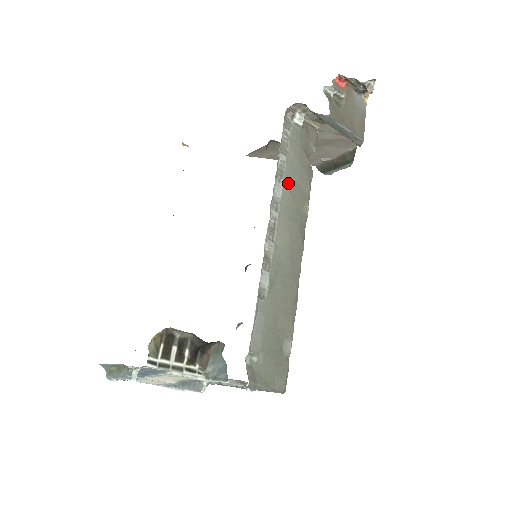
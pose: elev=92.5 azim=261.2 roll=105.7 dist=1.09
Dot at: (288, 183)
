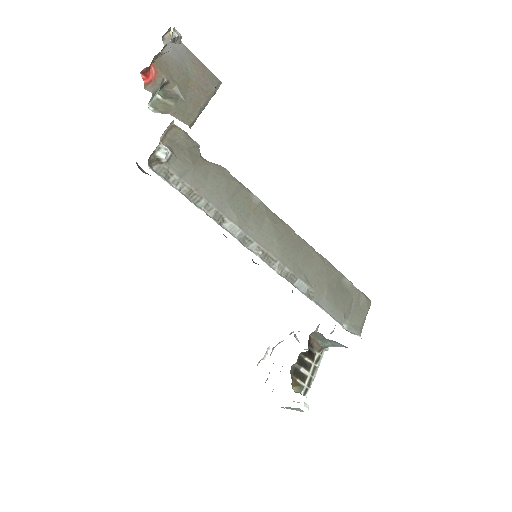
Dot at: (229, 212)
